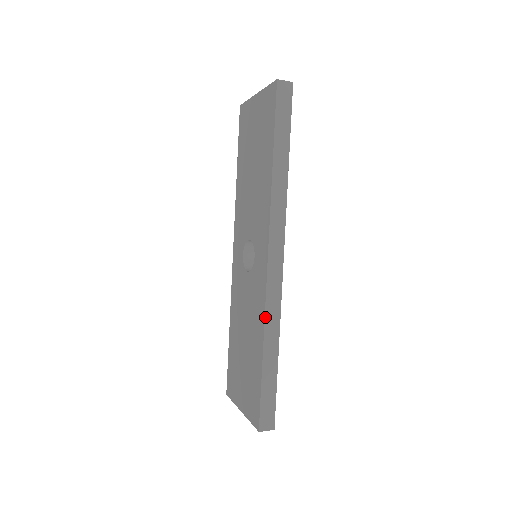
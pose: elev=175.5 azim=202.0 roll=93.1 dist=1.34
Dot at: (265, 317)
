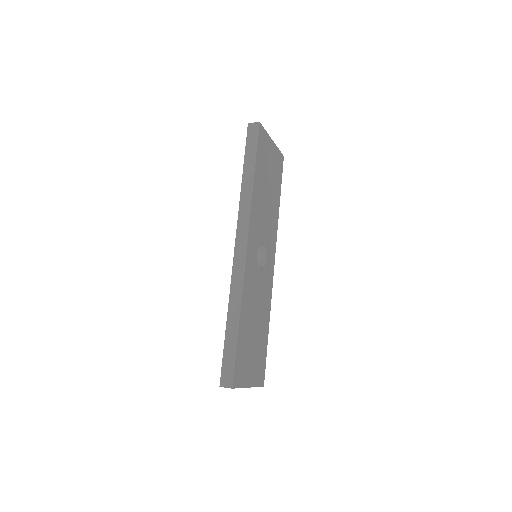
Dot at: (230, 290)
